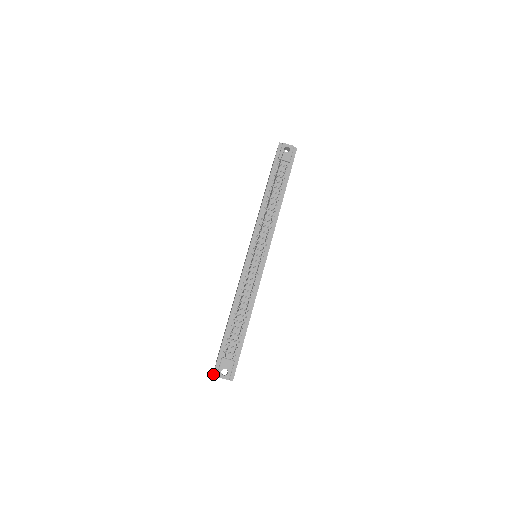
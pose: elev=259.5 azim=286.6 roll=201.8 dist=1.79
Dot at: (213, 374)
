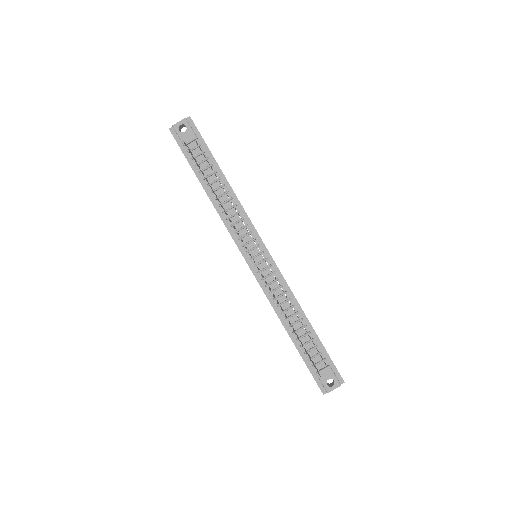
Dot at: occluded
